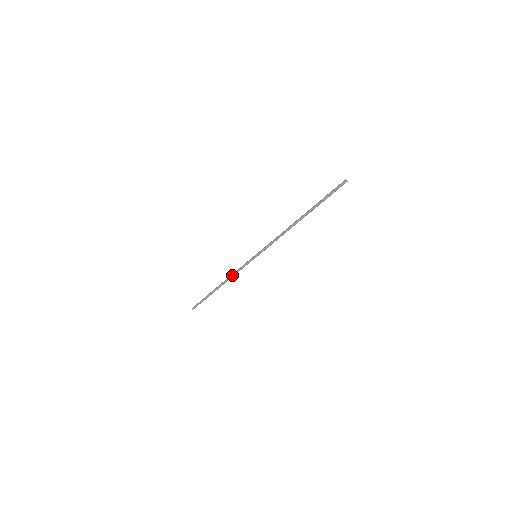
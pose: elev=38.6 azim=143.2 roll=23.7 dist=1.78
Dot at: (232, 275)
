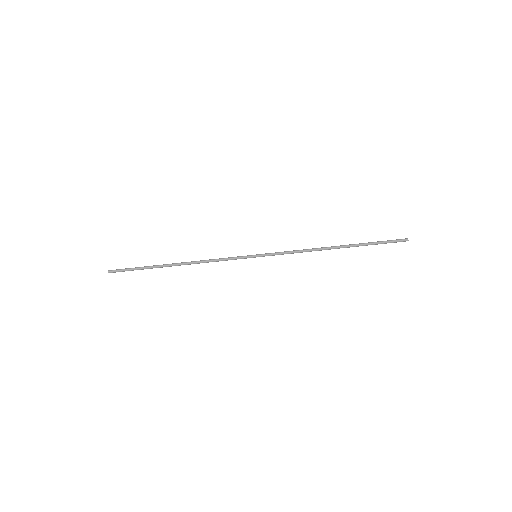
Dot at: occluded
